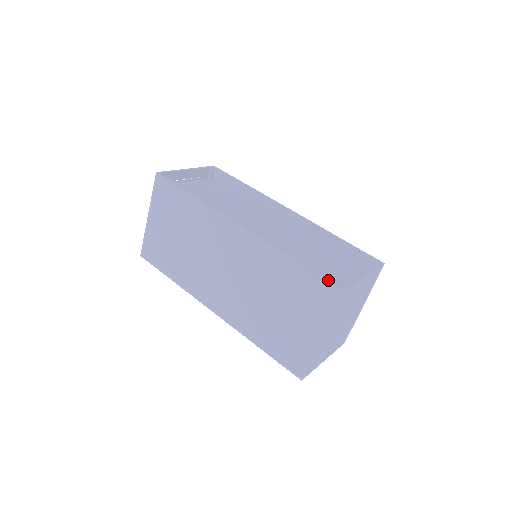
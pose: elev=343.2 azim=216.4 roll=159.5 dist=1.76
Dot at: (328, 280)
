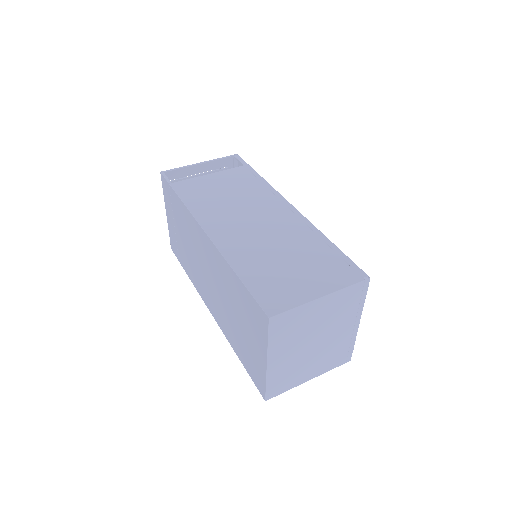
Dot at: (259, 303)
